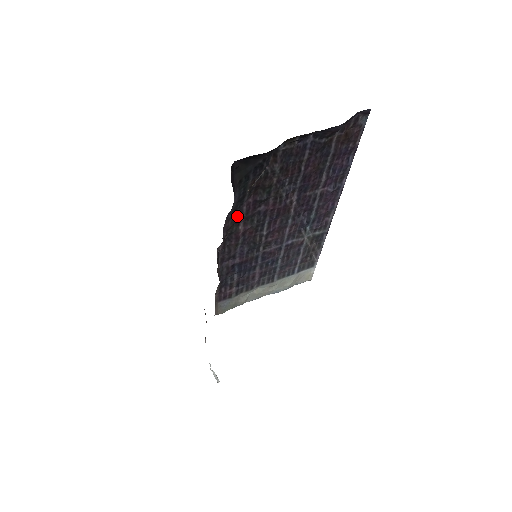
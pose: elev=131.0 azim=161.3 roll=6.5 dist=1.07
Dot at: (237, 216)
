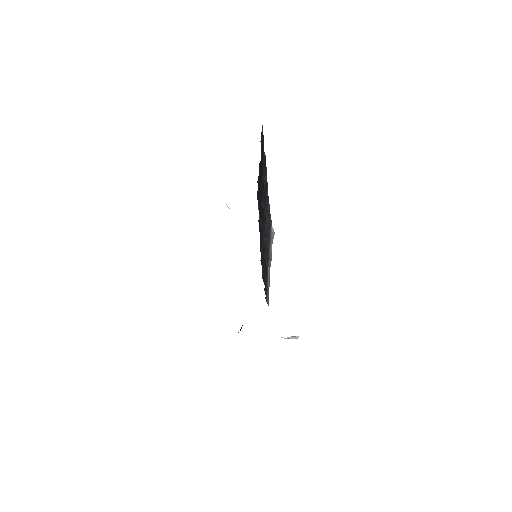
Dot at: (261, 246)
